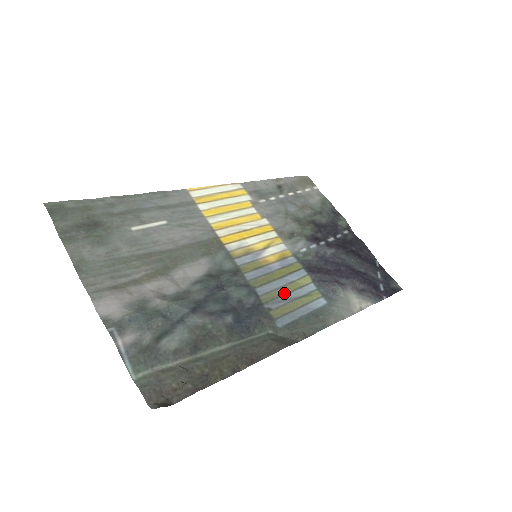
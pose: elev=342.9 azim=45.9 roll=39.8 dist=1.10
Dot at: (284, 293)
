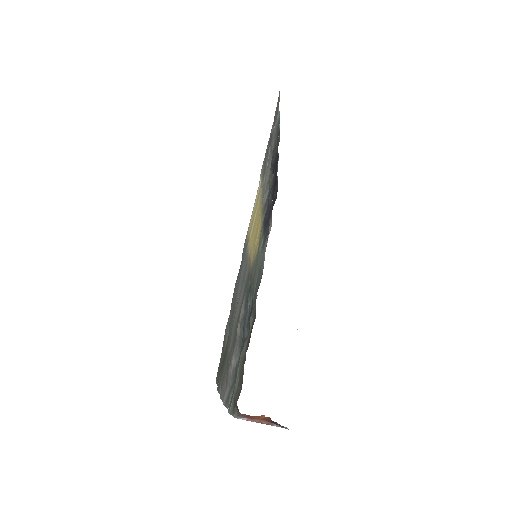
Dot at: (256, 270)
